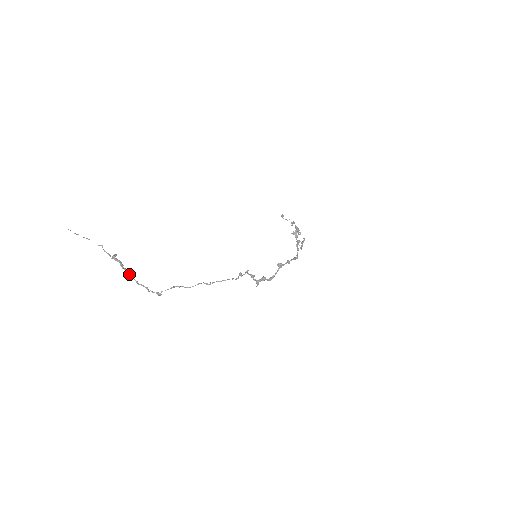
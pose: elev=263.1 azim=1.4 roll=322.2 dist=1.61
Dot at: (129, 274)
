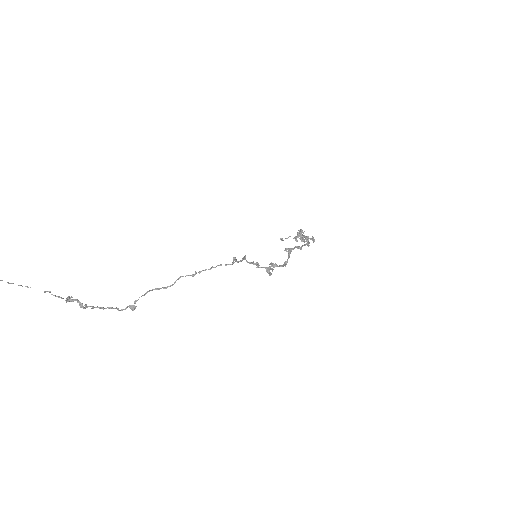
Dot at: (90, 306)
